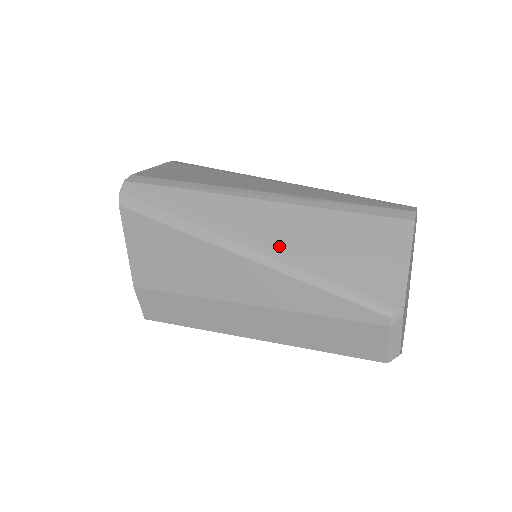
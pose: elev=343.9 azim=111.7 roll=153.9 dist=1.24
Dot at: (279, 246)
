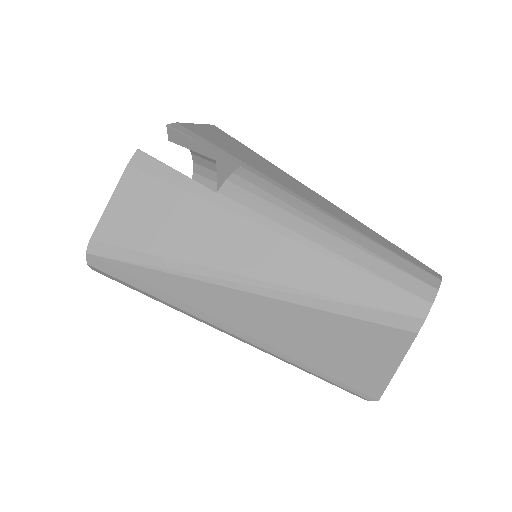
Dot at: (262, 337)
